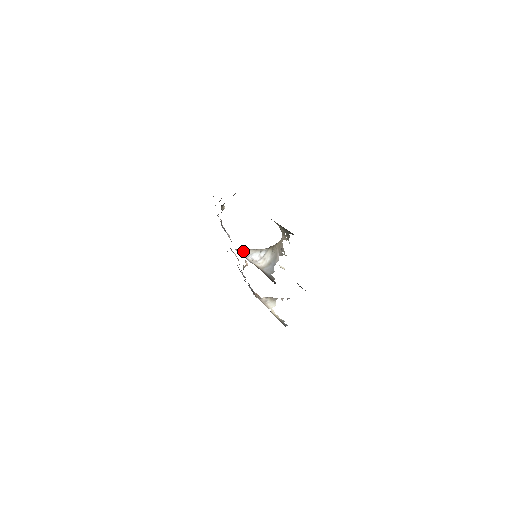
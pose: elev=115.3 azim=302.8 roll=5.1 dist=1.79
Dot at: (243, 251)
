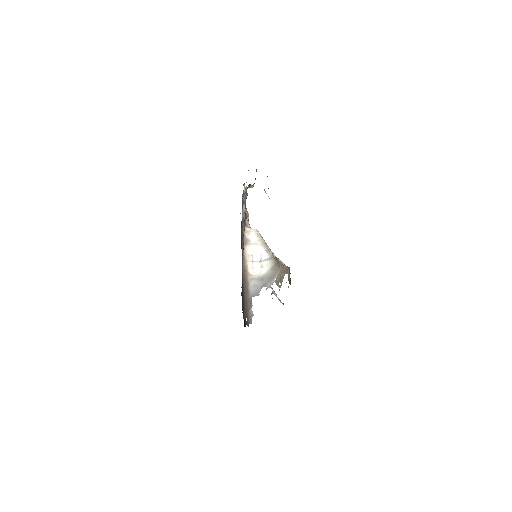
Dot at: (252, 231)
